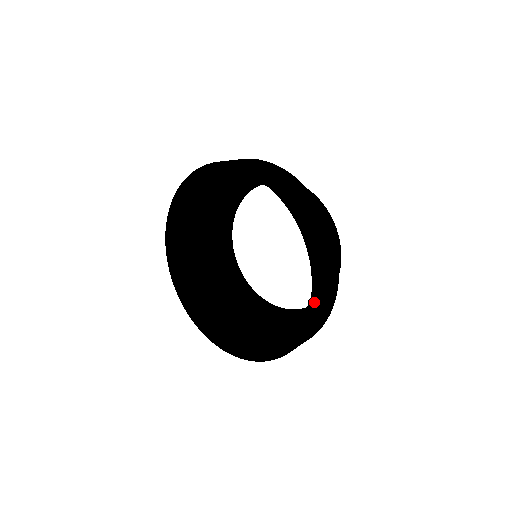
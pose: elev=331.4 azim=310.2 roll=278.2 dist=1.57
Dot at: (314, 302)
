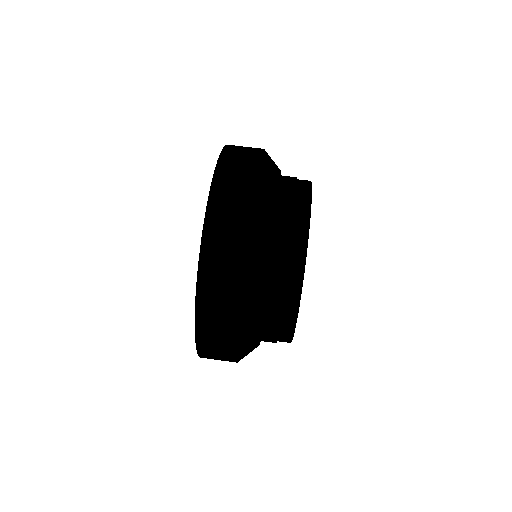
Dot at: (195, 327)
